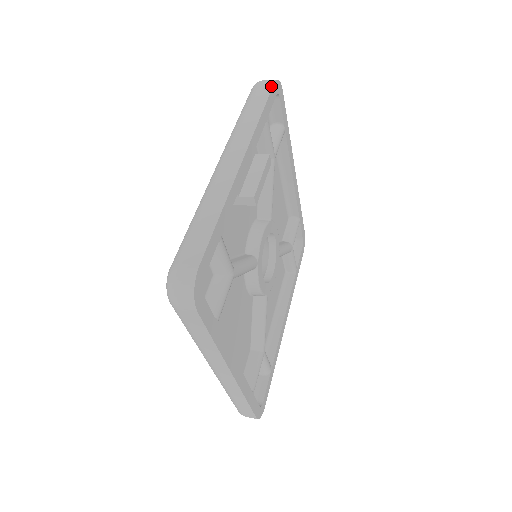
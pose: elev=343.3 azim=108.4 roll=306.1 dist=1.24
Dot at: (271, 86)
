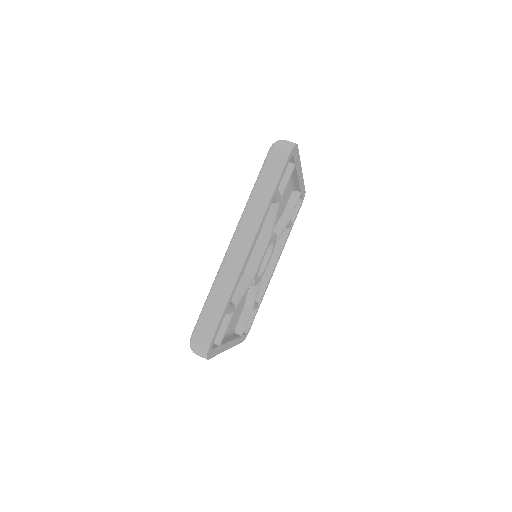
Dot at: (285, 161)
